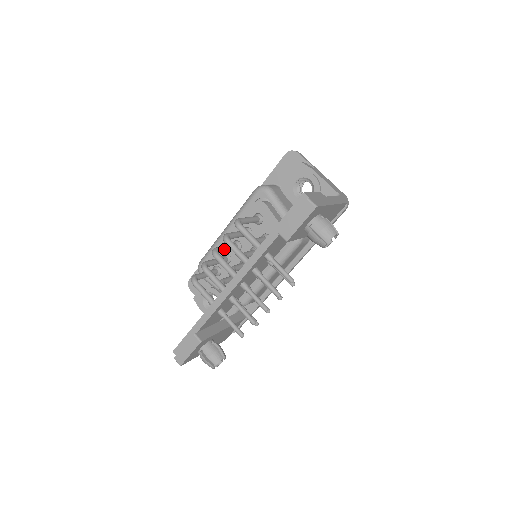
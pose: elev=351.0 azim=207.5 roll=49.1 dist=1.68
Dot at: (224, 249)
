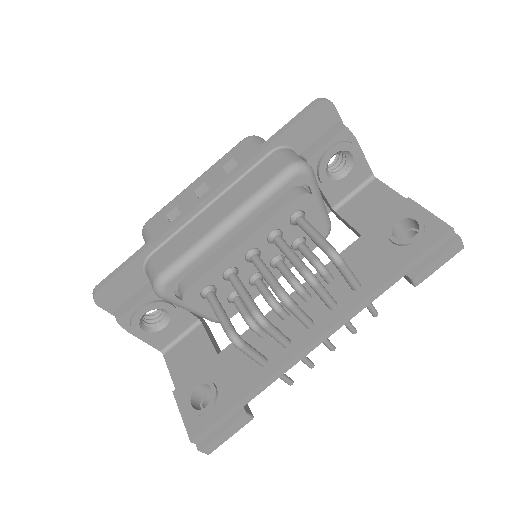
Dot at: (276, 281)
